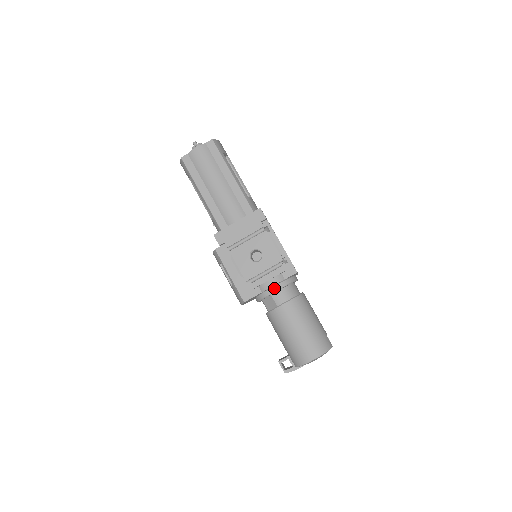
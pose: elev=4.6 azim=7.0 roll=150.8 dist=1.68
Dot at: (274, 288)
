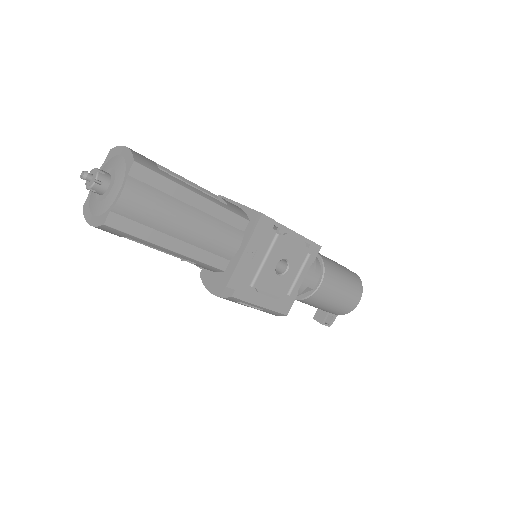
Dot at: (309, 280)
